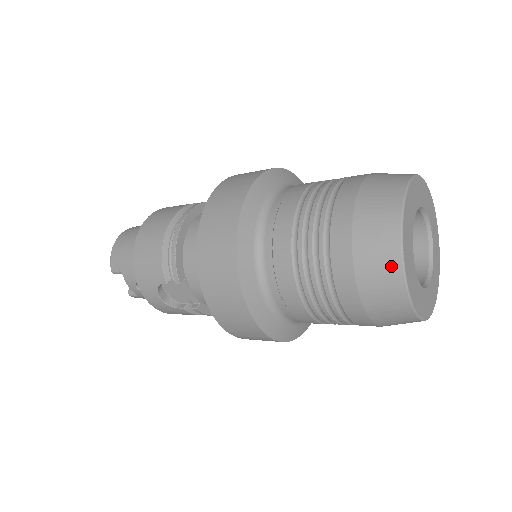
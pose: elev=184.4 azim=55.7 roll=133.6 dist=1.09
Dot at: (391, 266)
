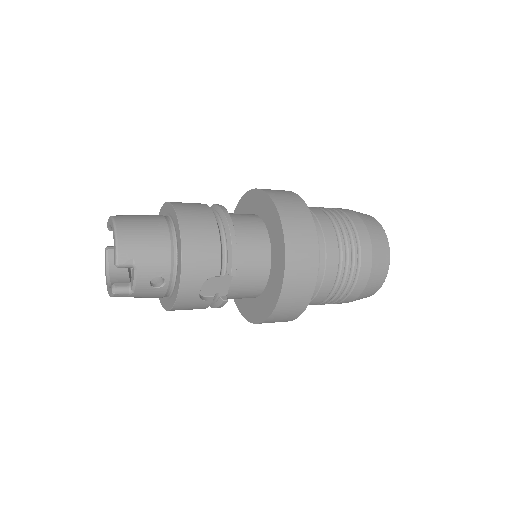
Dot at: (386, 264)
